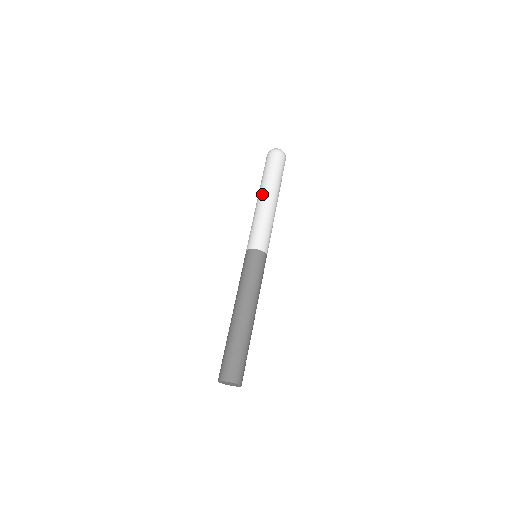
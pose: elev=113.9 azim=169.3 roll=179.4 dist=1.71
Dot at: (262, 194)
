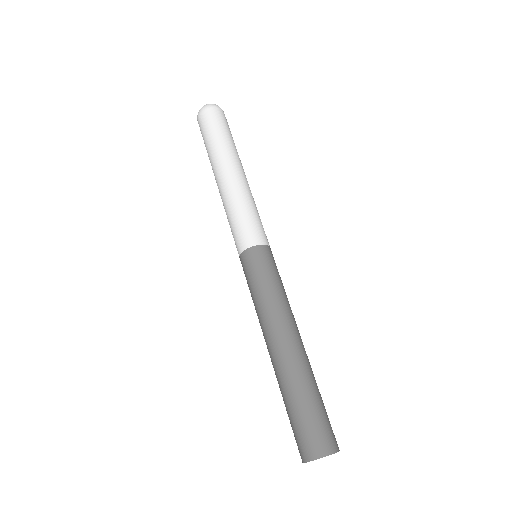
Dot at: (230, 166)
